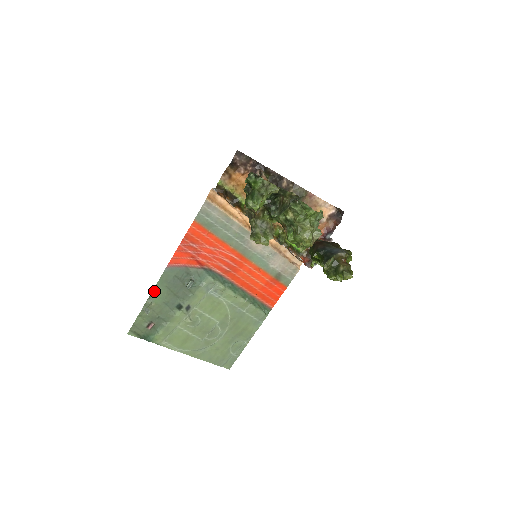
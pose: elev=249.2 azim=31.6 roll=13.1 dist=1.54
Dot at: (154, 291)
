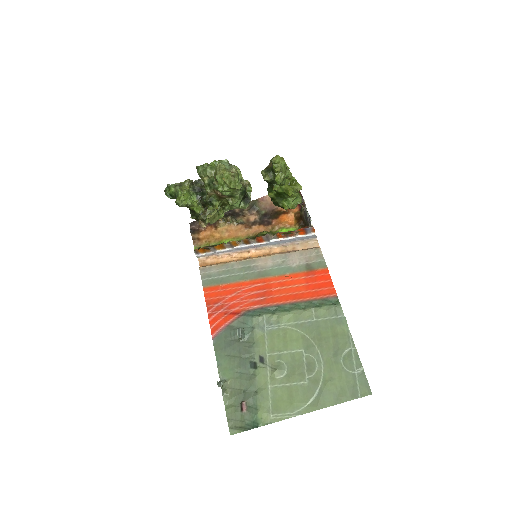
Dot at: (219, 368)
